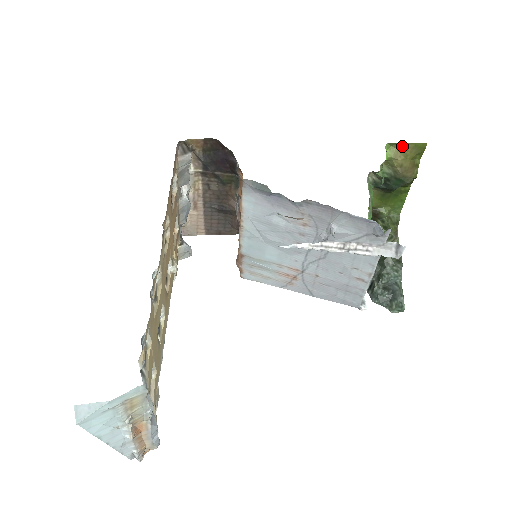
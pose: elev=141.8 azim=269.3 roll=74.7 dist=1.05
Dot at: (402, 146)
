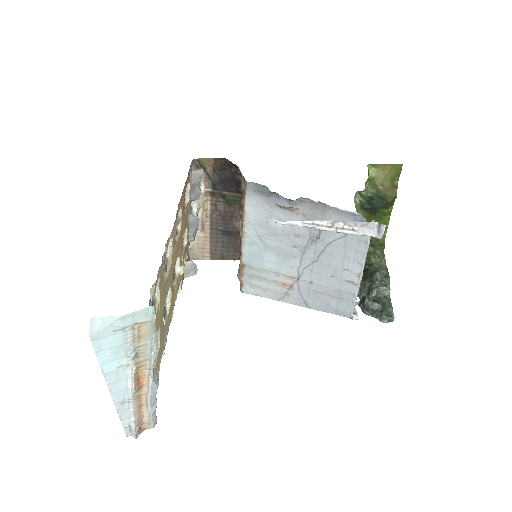
Dot at: (382, 167)
